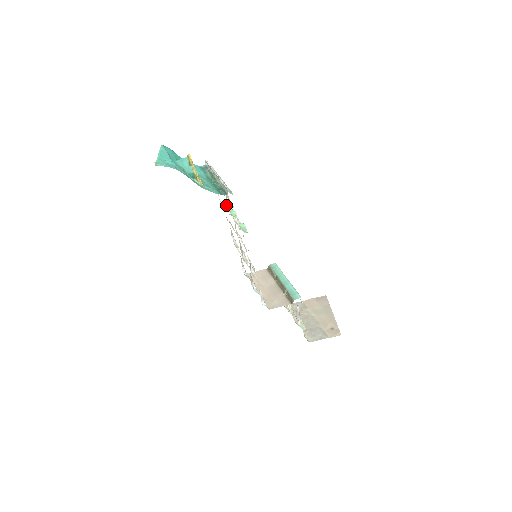
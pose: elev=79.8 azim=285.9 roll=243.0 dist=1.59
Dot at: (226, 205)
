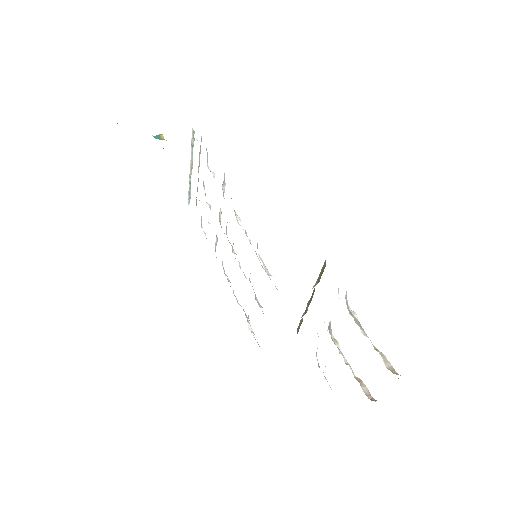
Dot at: occluded
